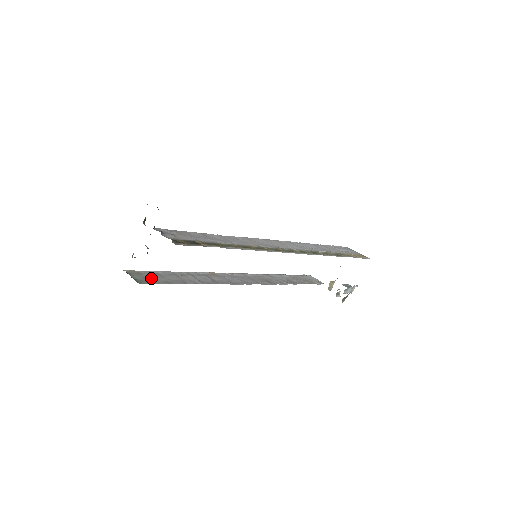
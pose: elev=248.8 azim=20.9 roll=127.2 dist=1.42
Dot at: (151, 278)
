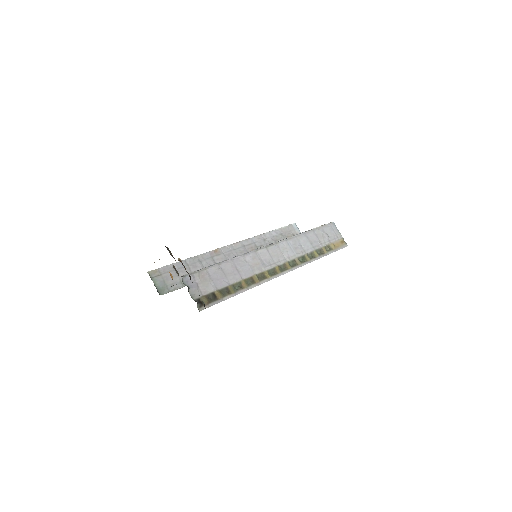
Dot at: (169, 280)
